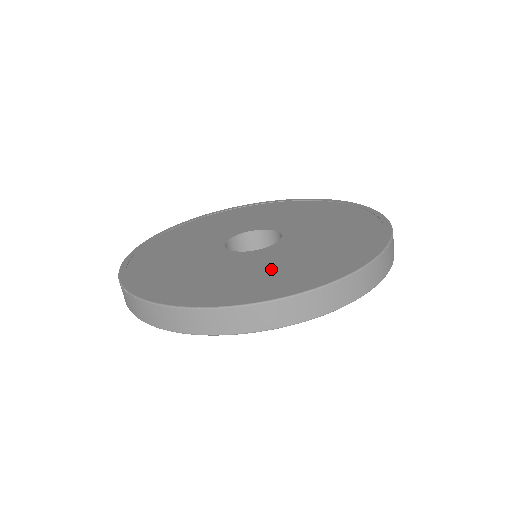
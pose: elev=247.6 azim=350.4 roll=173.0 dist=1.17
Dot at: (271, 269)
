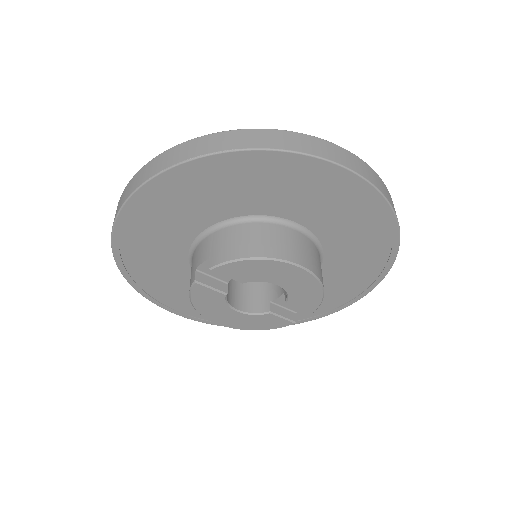
Dot at: occluded
